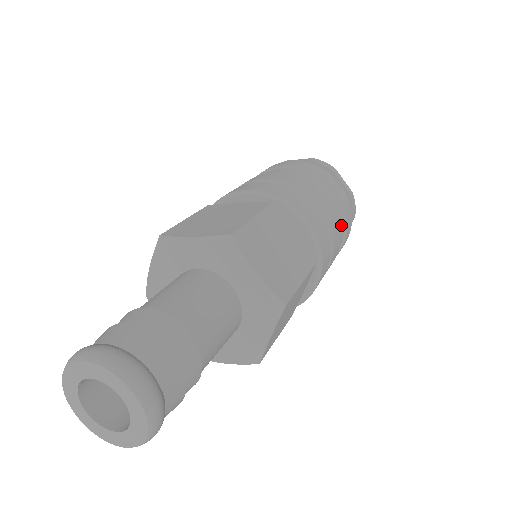
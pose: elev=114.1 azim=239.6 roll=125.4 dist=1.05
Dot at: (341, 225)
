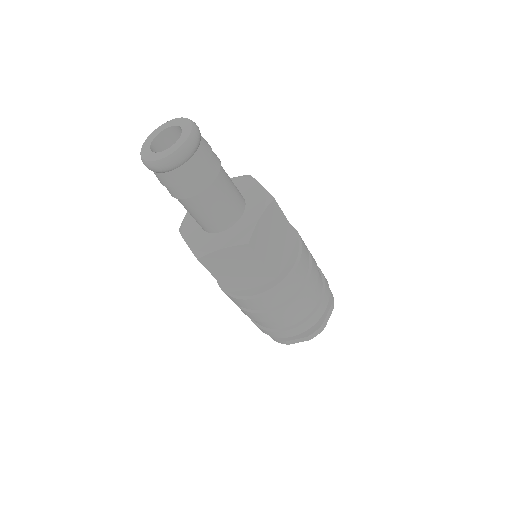
Dot at: (301, 315)
